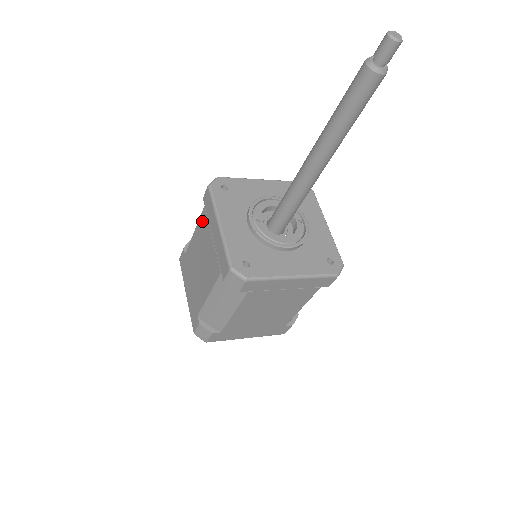
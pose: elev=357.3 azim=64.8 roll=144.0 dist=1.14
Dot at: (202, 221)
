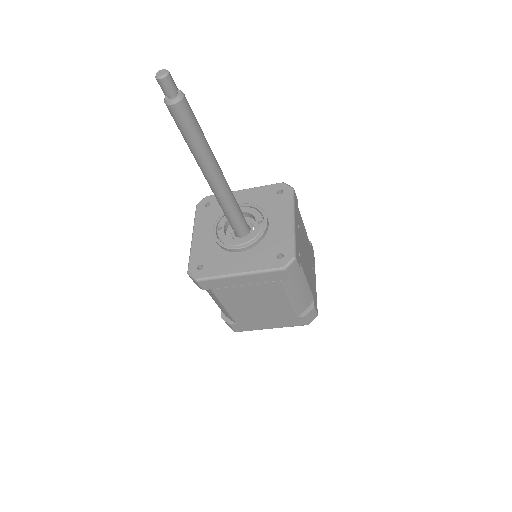
Dot at: occluded
